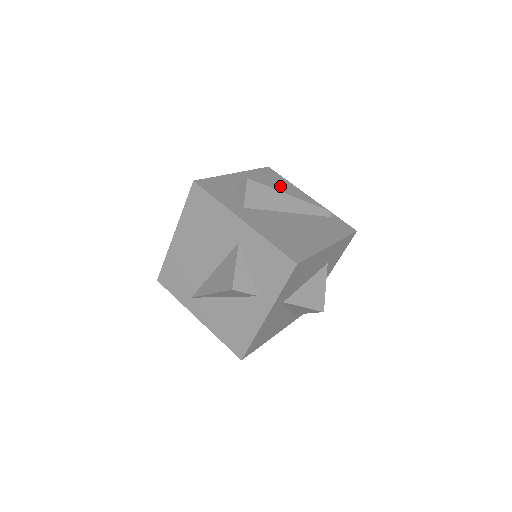
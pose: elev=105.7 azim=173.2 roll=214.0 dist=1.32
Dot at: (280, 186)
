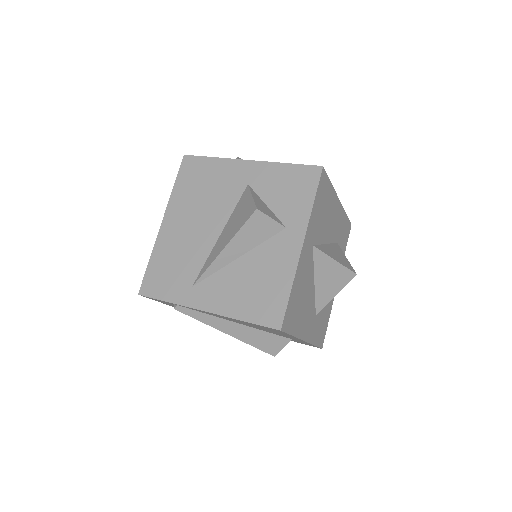
Dot at: occluded
